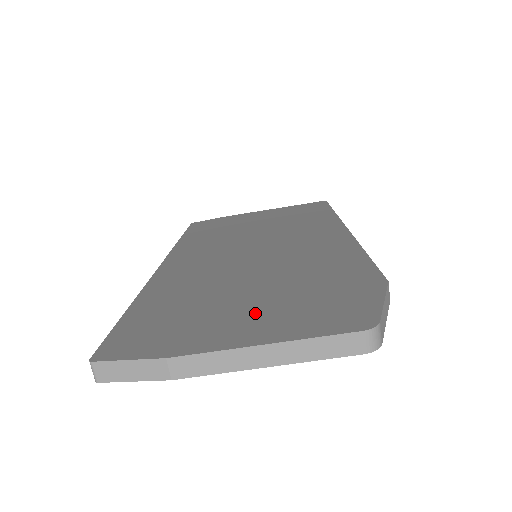
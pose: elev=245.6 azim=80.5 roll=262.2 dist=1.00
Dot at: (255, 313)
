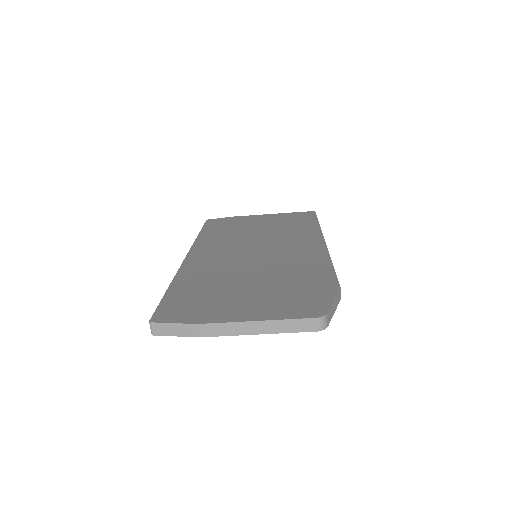
Dot at: (253, 300)
